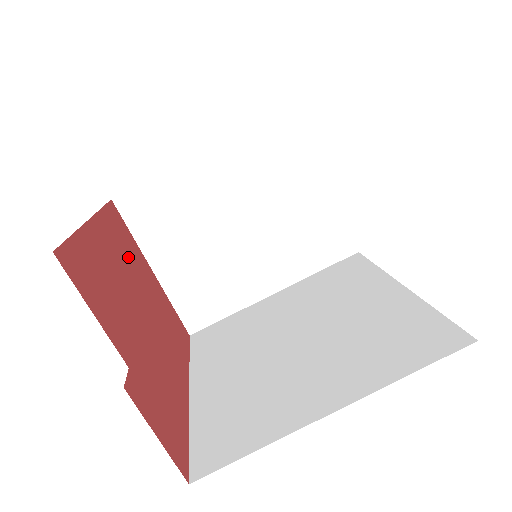
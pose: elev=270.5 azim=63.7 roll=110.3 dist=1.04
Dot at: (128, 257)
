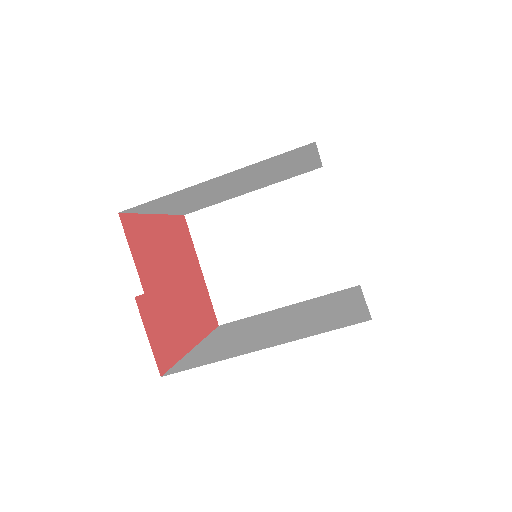
Dot at: (181, 250)
